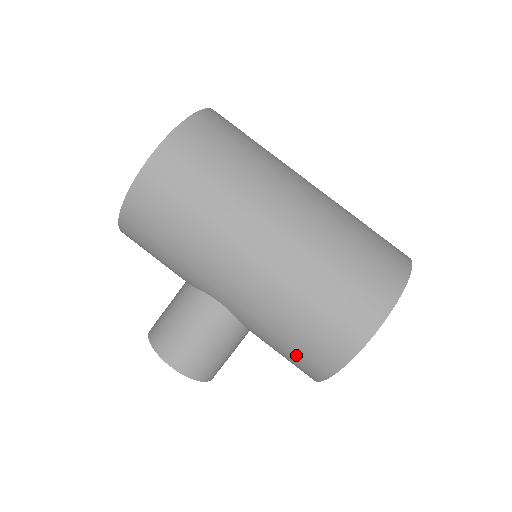
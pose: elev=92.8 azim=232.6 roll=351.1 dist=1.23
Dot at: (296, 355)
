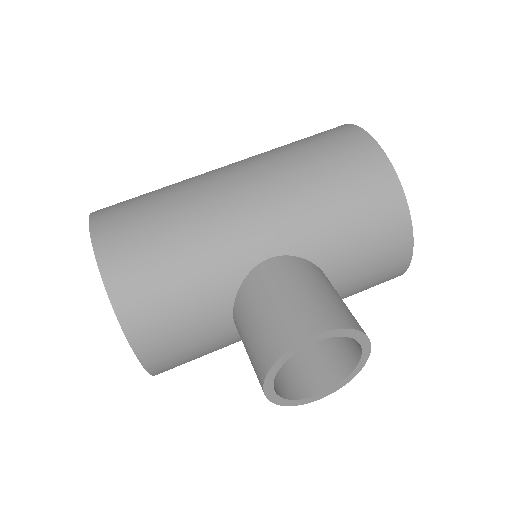
Dot at: (364, 207)
